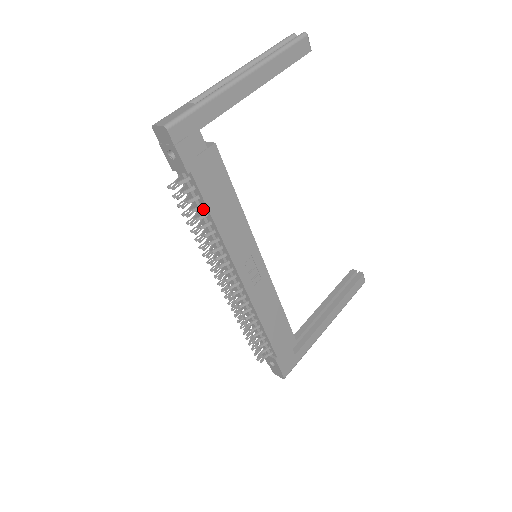
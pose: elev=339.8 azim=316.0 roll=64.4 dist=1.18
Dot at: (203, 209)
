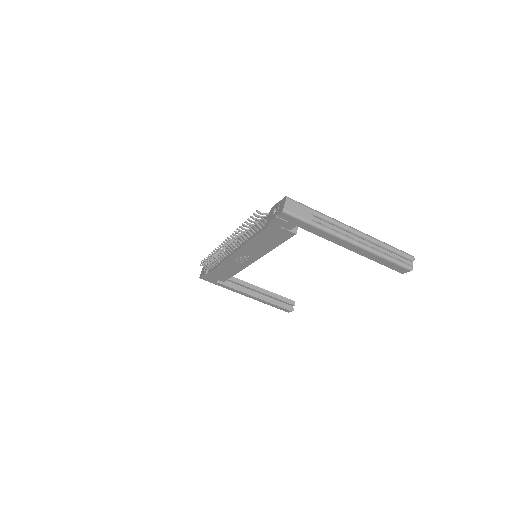
Dot at: (257, 230)
